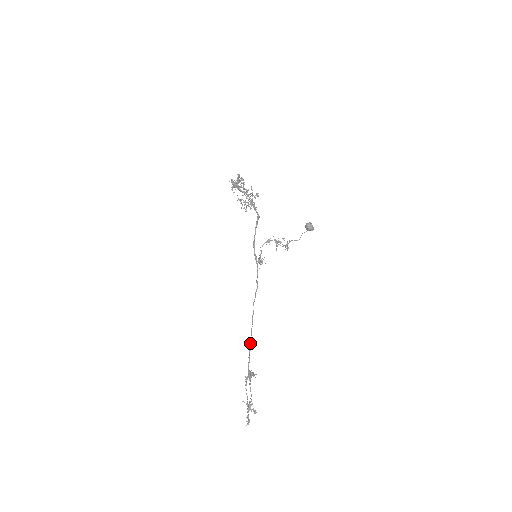
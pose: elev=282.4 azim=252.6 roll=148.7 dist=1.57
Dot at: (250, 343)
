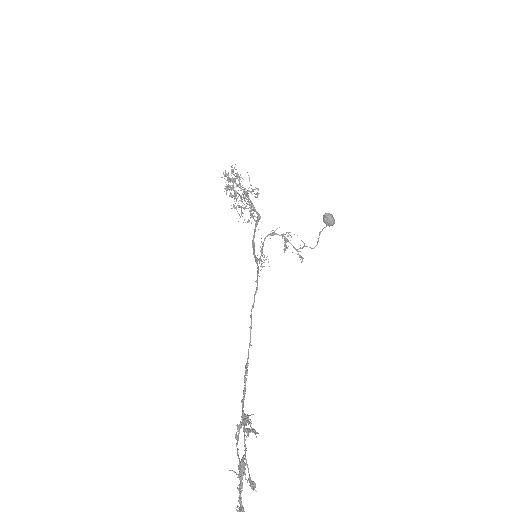
Dot at: (246, 368)
